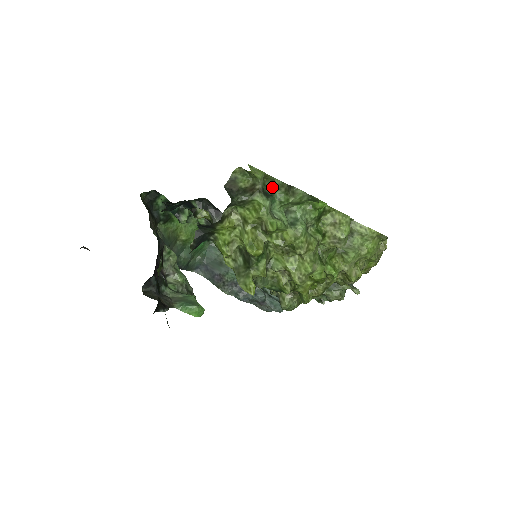
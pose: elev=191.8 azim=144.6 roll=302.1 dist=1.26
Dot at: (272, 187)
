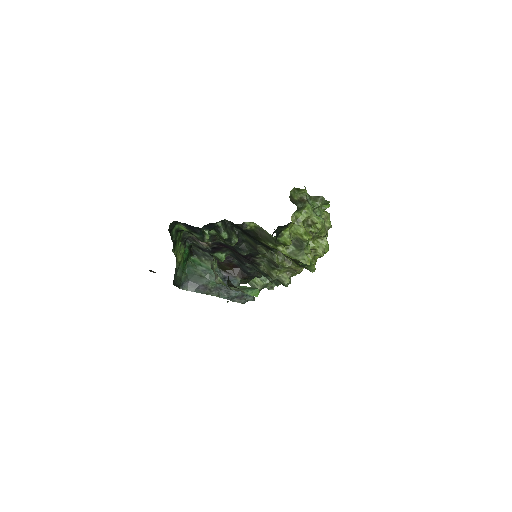
Dot at: occluded
